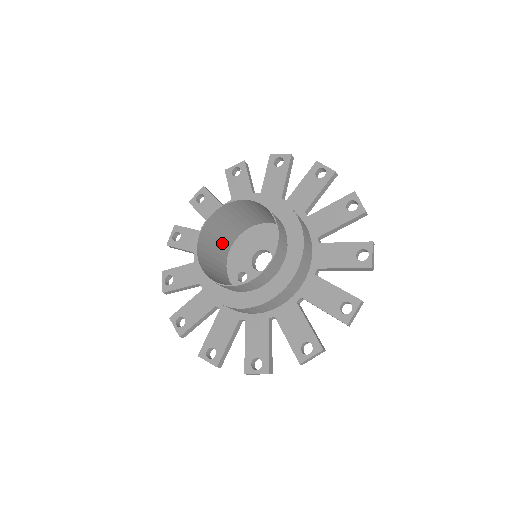
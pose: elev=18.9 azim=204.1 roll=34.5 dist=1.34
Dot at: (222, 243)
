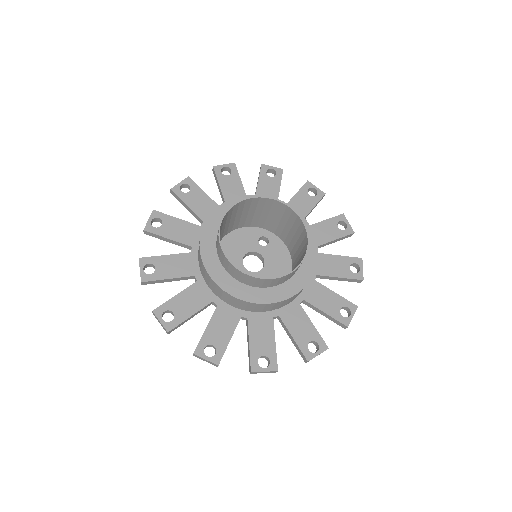
Dot at: occluded
